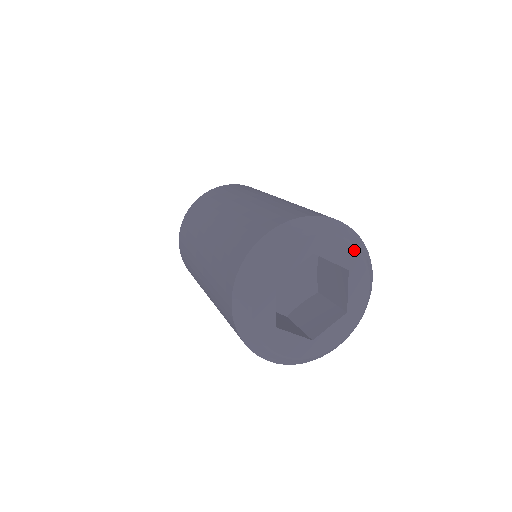
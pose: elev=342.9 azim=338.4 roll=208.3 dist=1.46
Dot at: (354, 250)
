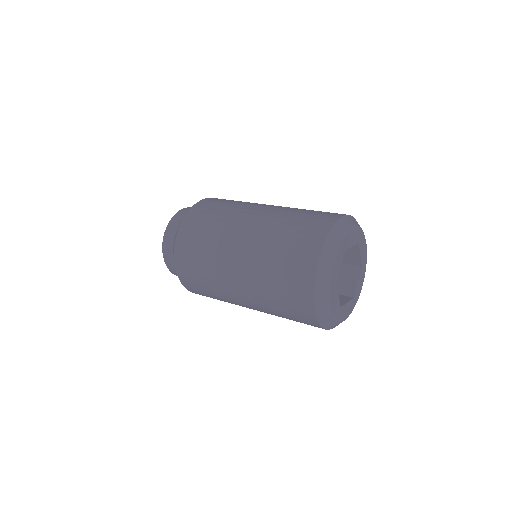
Dot at: (358, 229)
